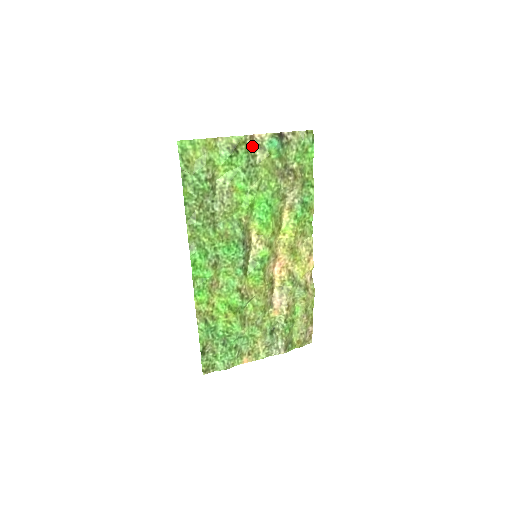
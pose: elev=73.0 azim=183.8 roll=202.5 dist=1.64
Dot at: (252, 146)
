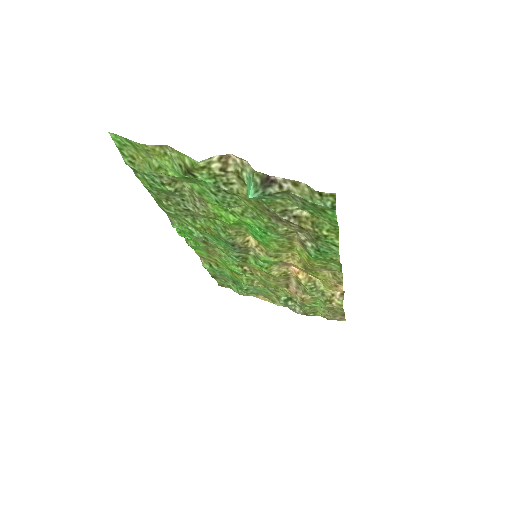
Dot at: (223, 171)
